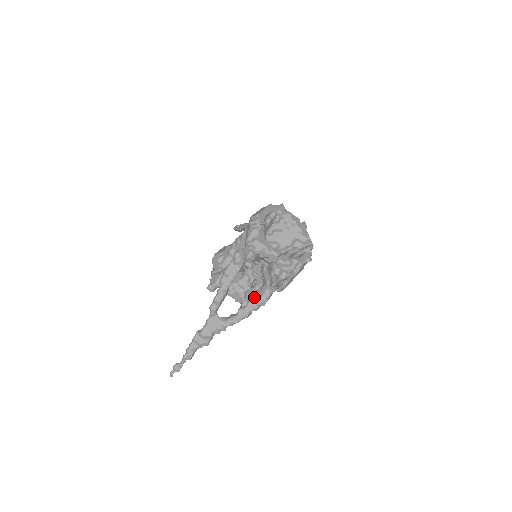
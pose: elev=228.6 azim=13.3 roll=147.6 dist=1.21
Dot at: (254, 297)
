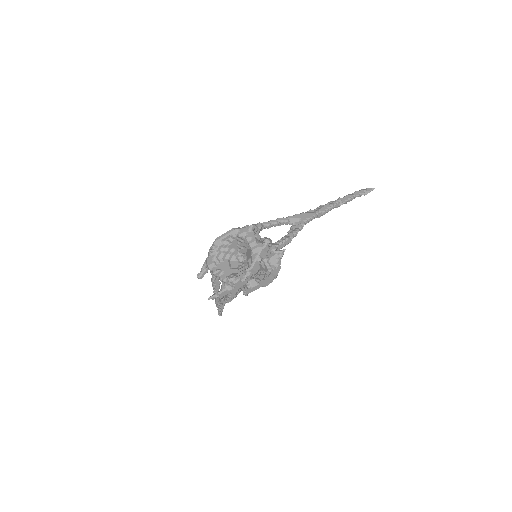
Dot at: occluded
